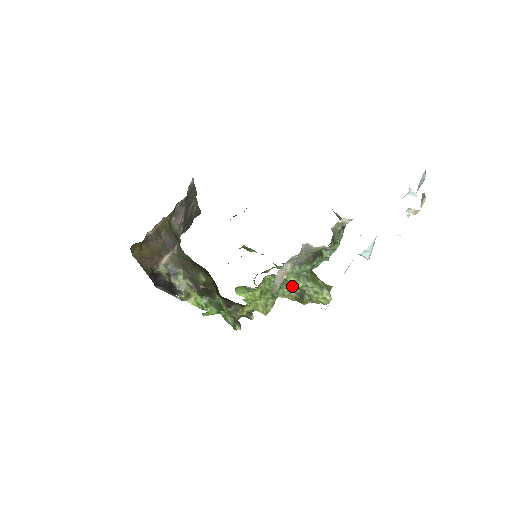
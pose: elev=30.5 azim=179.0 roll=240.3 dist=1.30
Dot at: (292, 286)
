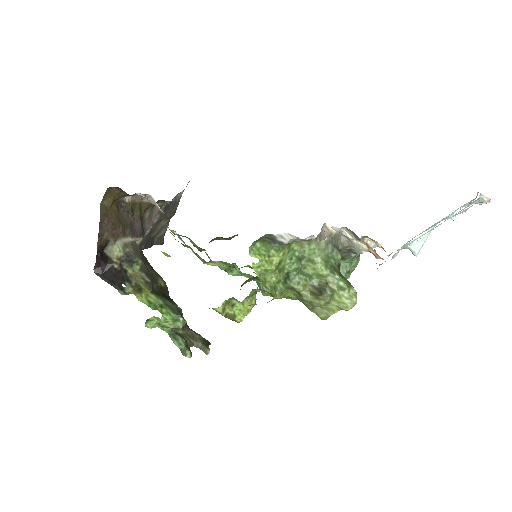
Dot at: (316, 270)
